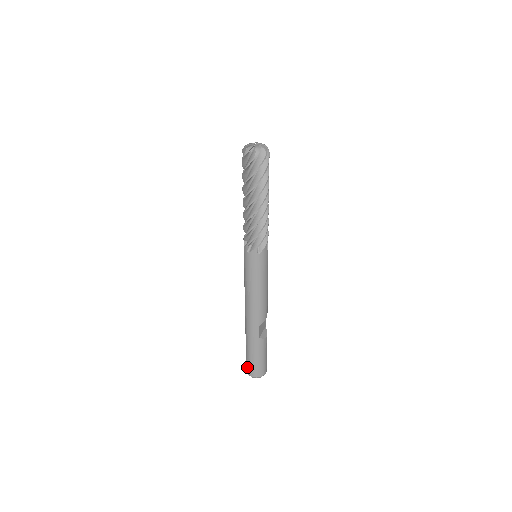
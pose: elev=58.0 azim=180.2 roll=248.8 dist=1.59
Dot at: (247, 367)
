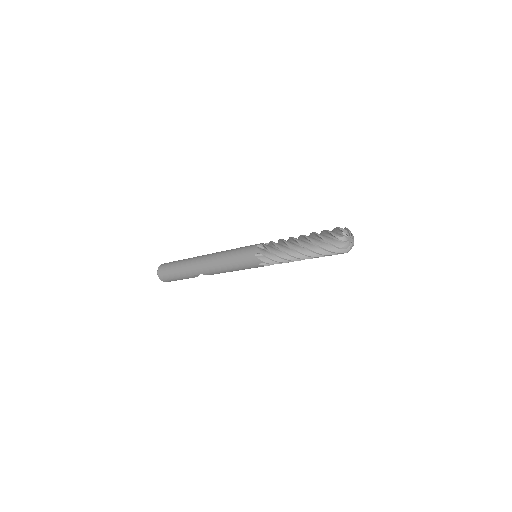
Dot at: (162, 269)
